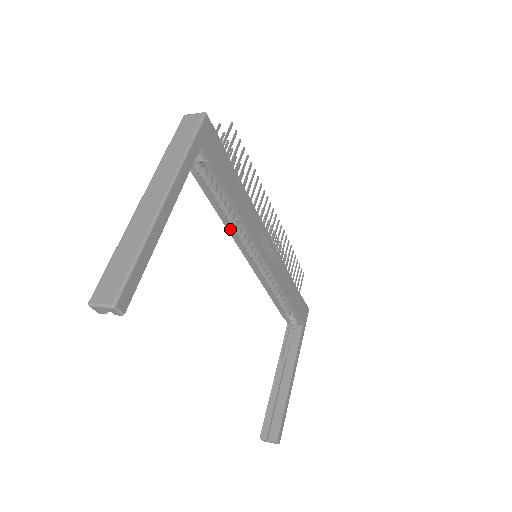
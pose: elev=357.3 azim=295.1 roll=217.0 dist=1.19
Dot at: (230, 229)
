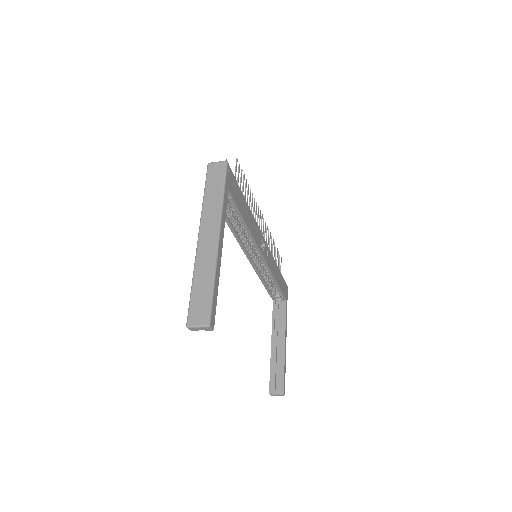
Dot at: (239, 240)
